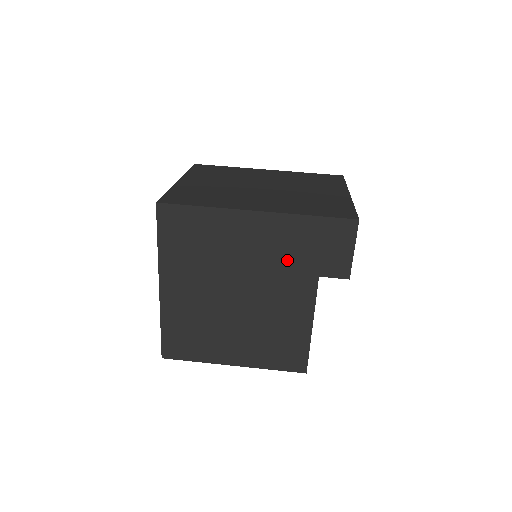
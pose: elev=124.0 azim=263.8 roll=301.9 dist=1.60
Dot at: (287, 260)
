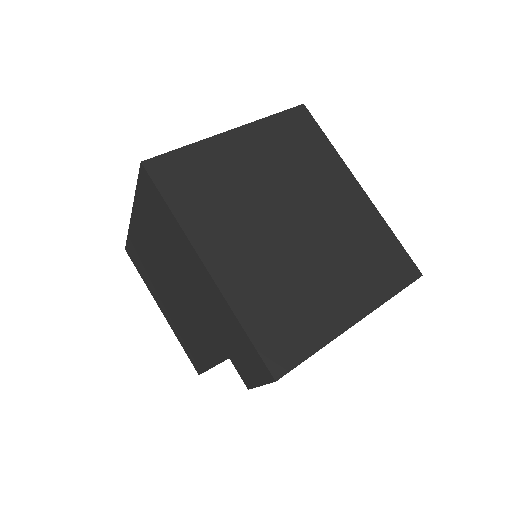
Dot at: (213, 320)
